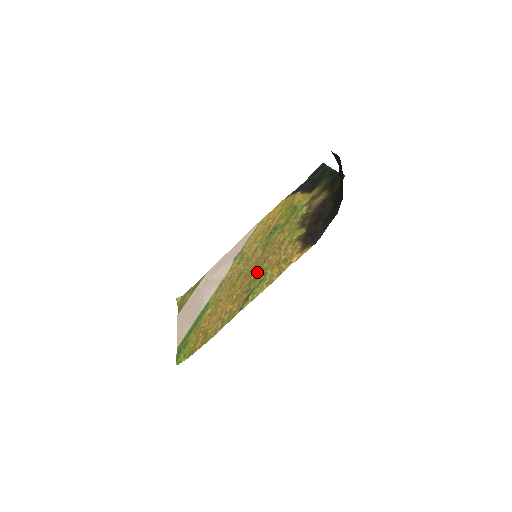
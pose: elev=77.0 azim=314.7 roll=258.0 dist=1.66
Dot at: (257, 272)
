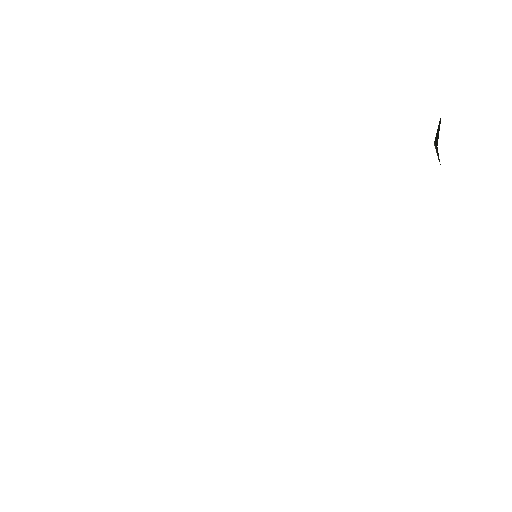
Dot at: occluded
